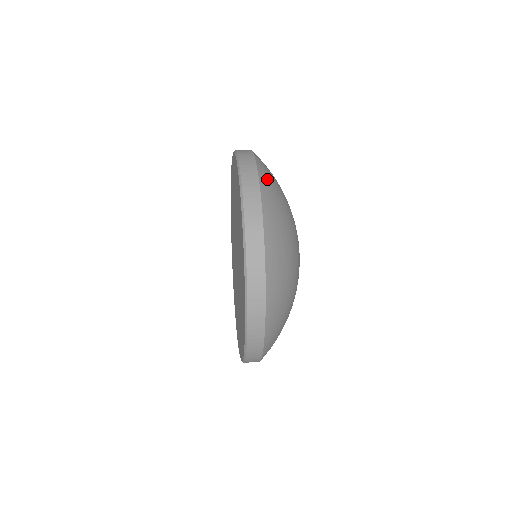
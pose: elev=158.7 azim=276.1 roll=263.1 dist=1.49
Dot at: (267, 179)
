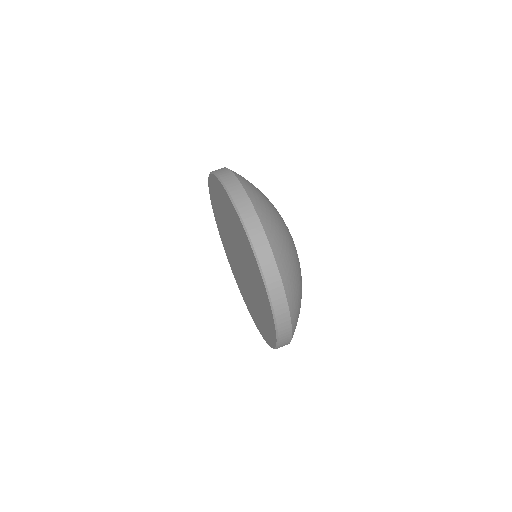
Dot at: (260, 205)
